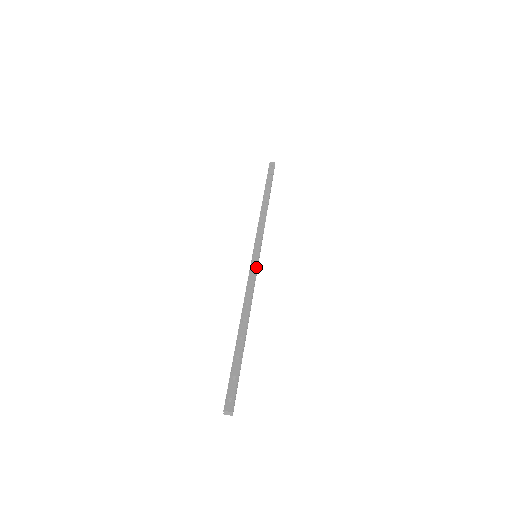
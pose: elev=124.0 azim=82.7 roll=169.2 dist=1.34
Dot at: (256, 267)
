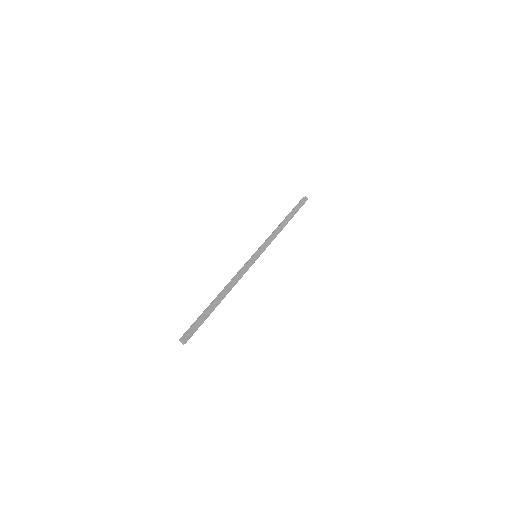
Dot at: (252, 264)
